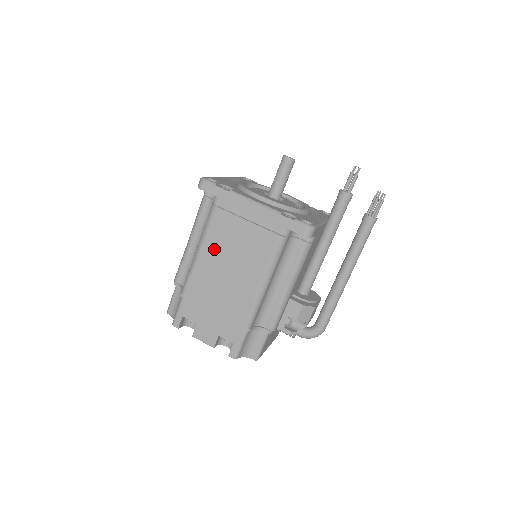
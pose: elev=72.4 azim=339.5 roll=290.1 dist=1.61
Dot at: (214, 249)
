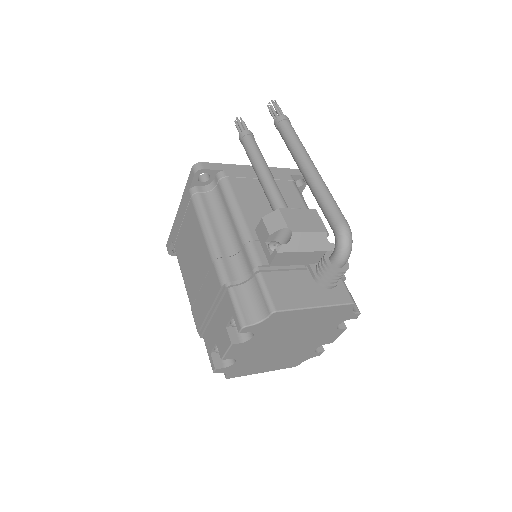
Dot at: (186, 270)
